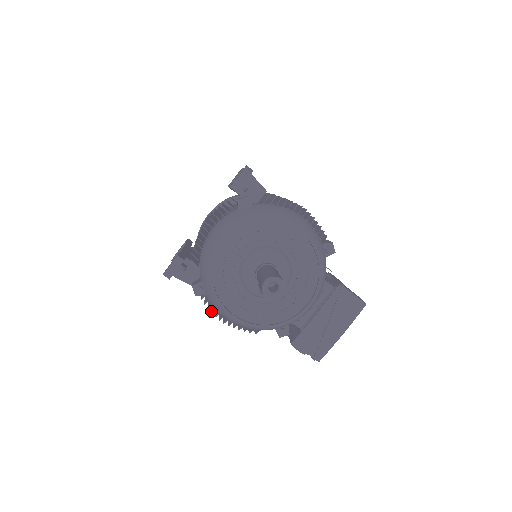
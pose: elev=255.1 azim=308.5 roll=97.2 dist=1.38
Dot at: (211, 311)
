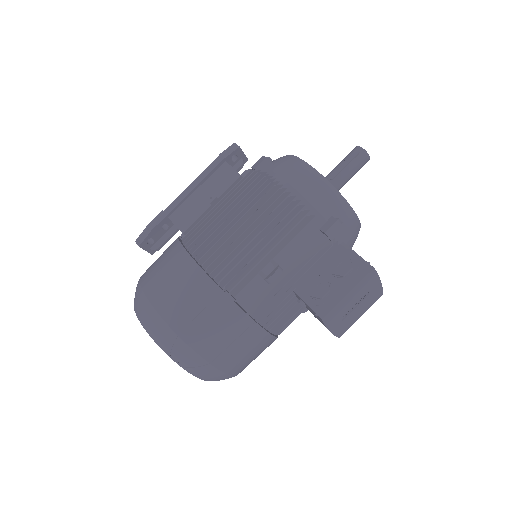
Dot at: (264, 183)
